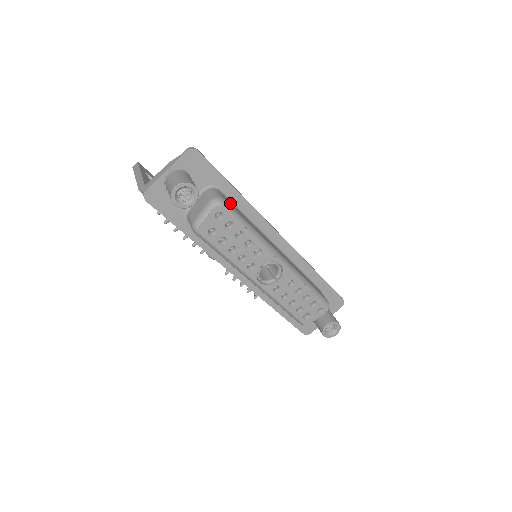
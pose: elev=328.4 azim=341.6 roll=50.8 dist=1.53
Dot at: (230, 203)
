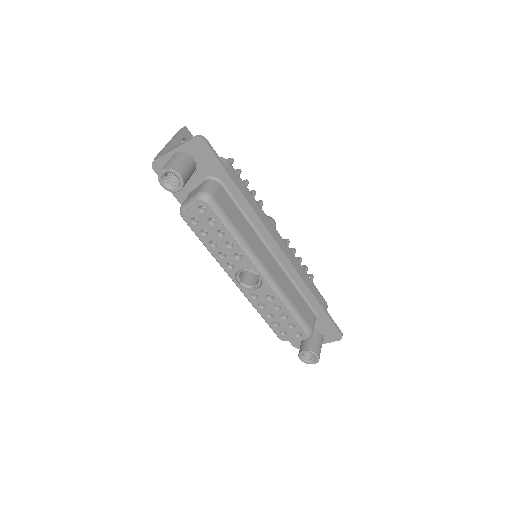
Dot at: (224, 200)
